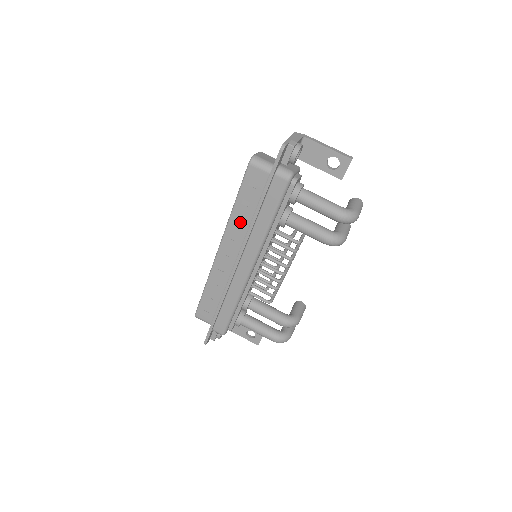
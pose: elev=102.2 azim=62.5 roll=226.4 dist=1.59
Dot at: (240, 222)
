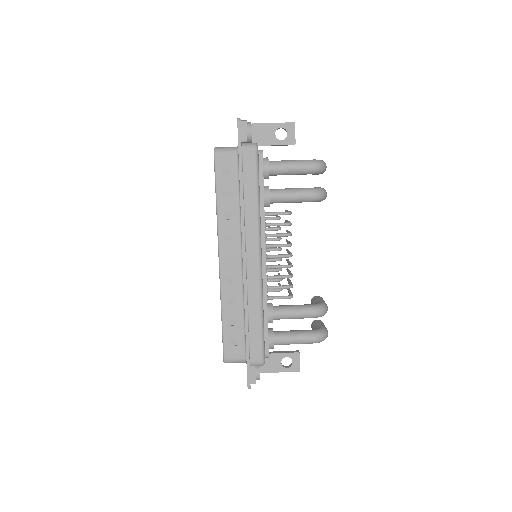
Dot at: (229, 218)
